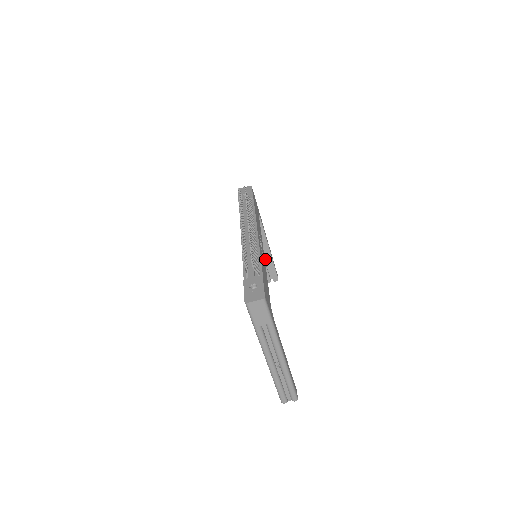
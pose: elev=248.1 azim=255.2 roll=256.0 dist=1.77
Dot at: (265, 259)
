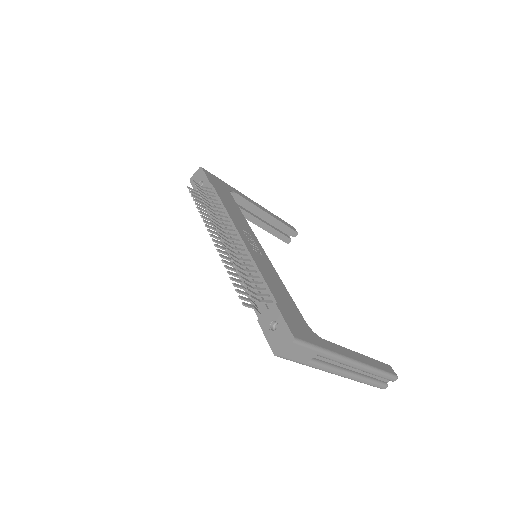
Dot at: (270, 223)
